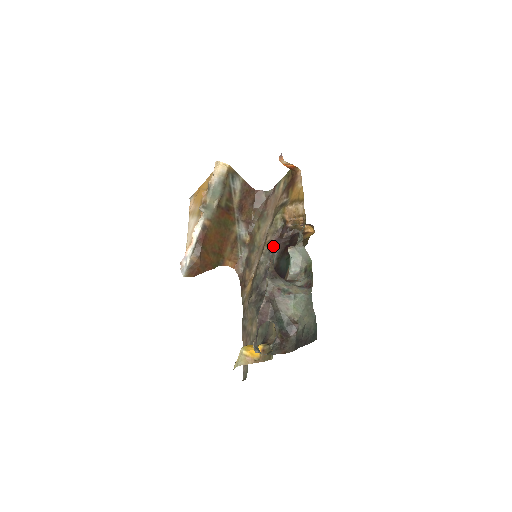
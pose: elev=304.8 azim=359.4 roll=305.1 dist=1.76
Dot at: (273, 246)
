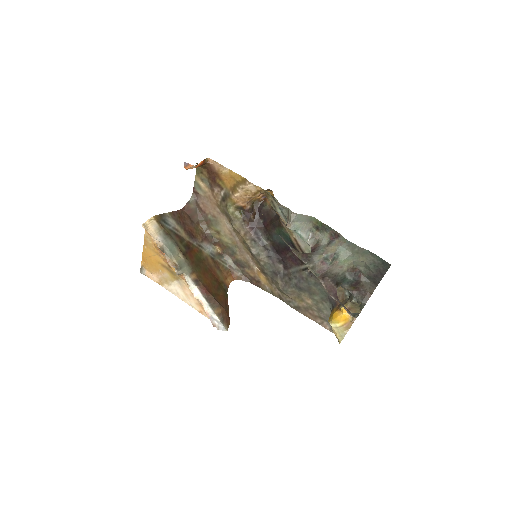
Dot at: occluded
